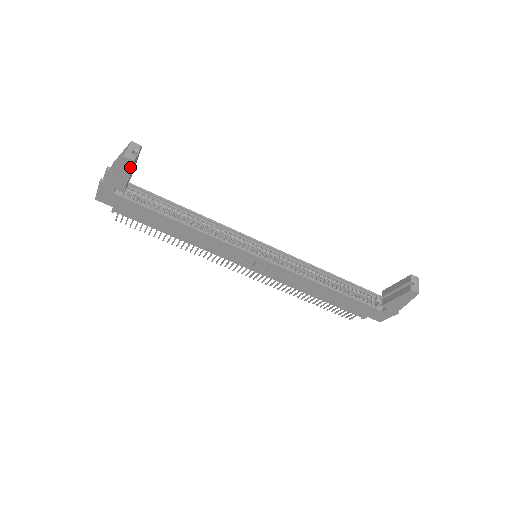
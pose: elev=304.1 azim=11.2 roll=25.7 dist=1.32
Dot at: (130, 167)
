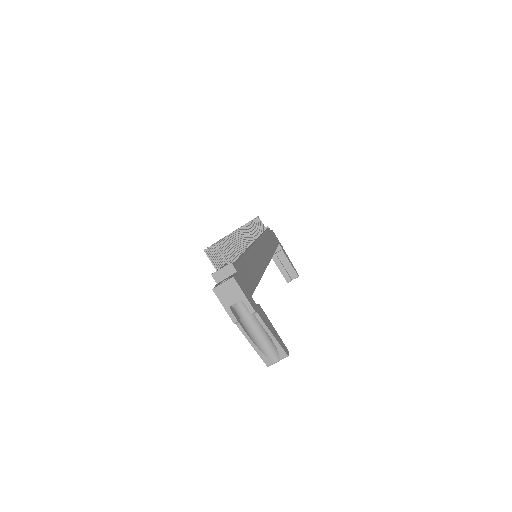
Dot at: occluded
